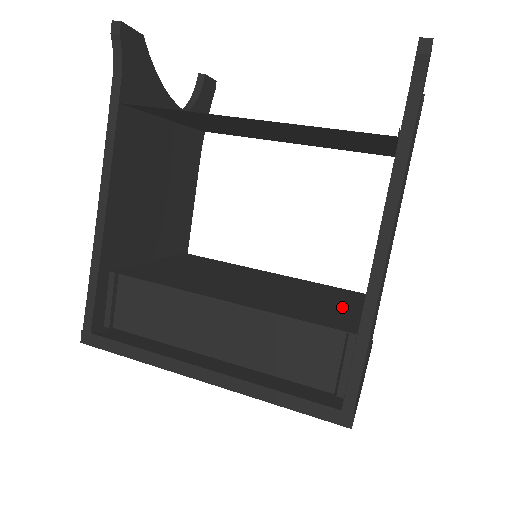
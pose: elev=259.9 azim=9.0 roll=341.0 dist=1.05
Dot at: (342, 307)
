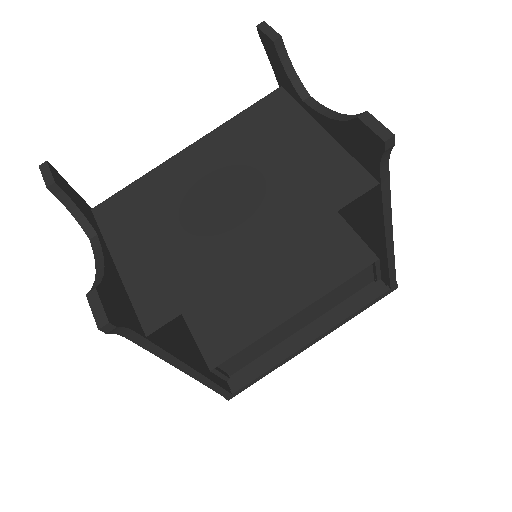
Dot at: (329, 228)
